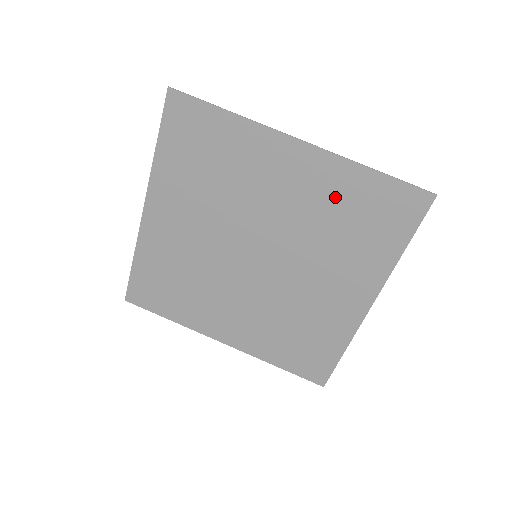
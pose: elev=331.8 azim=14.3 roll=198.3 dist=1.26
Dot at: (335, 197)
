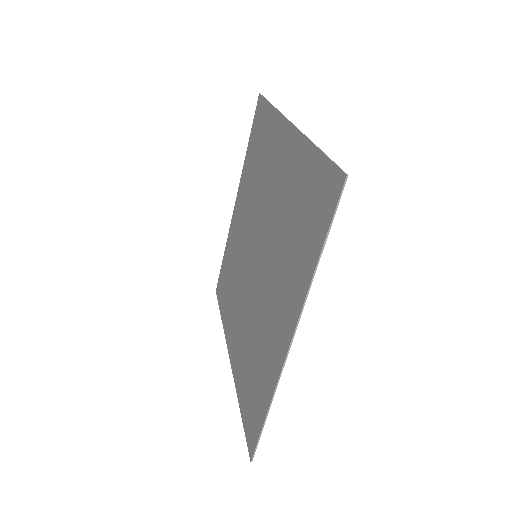
Dot at: (294, 185)
